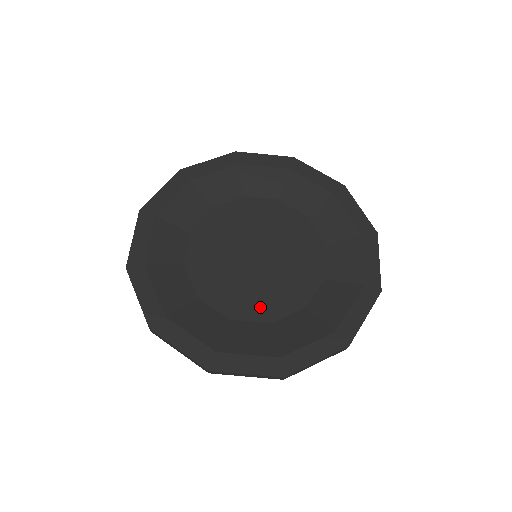
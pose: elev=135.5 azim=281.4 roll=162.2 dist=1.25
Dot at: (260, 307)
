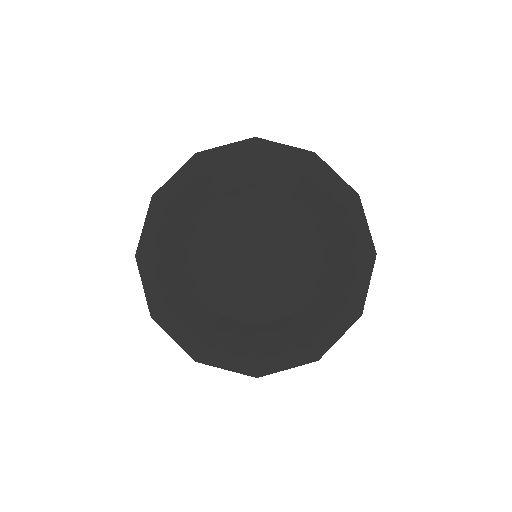
Dot at: (250, 308)
